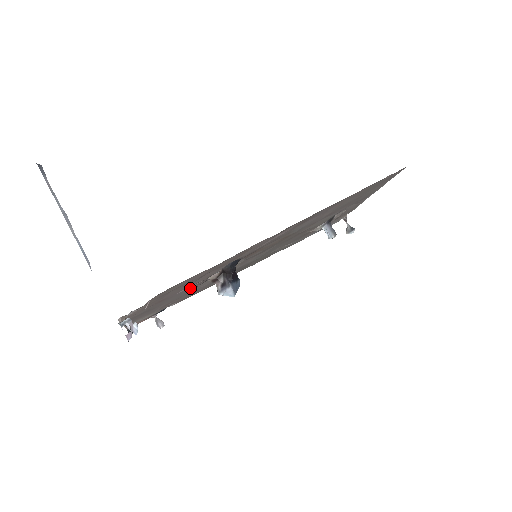
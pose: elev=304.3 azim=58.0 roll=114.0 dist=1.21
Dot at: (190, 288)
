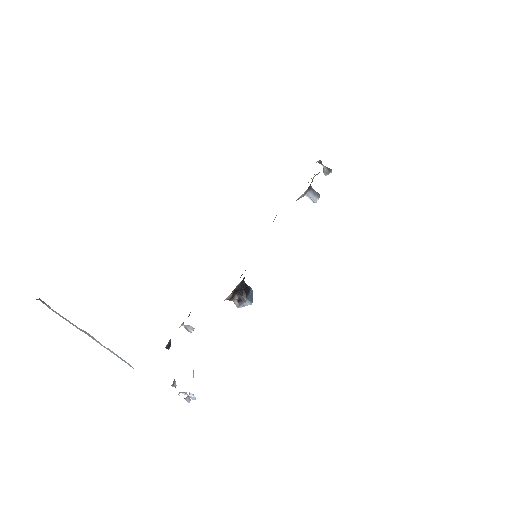
Dot at: occluded
